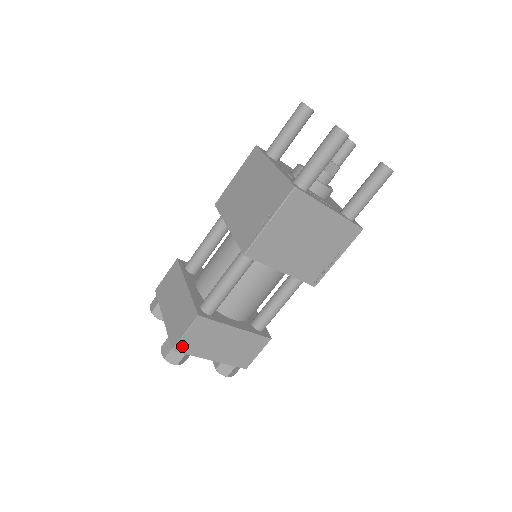
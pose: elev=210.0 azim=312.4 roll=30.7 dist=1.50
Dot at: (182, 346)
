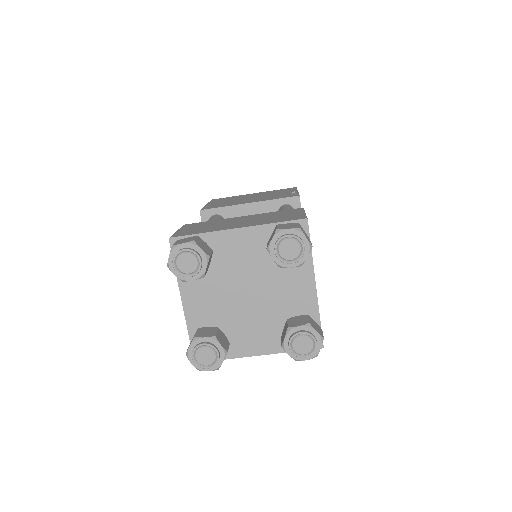
Dot at: occluded
